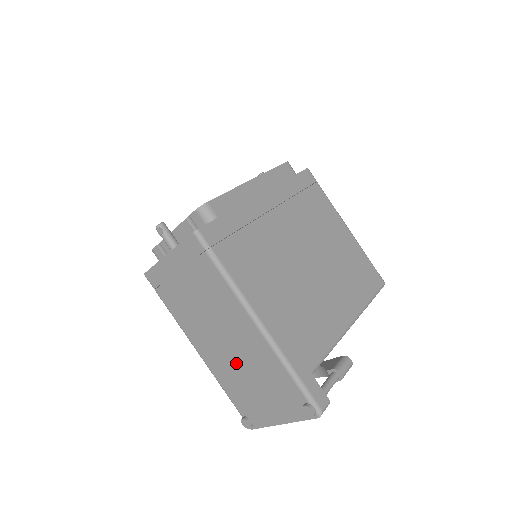
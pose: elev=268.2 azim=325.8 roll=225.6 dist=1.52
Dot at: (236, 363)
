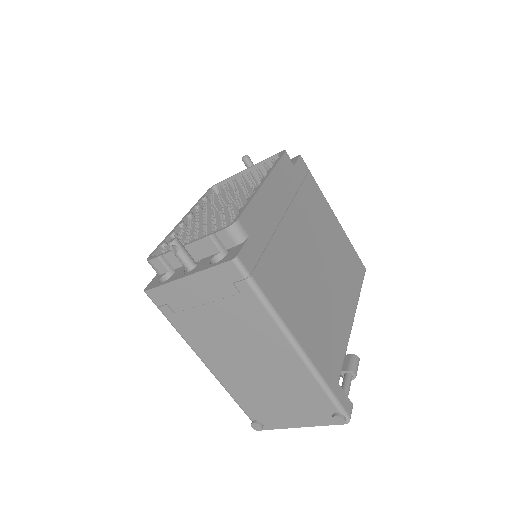
Dot at: (258, 378)
